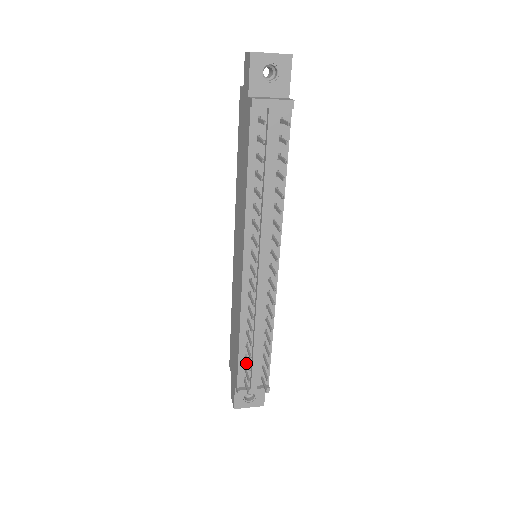
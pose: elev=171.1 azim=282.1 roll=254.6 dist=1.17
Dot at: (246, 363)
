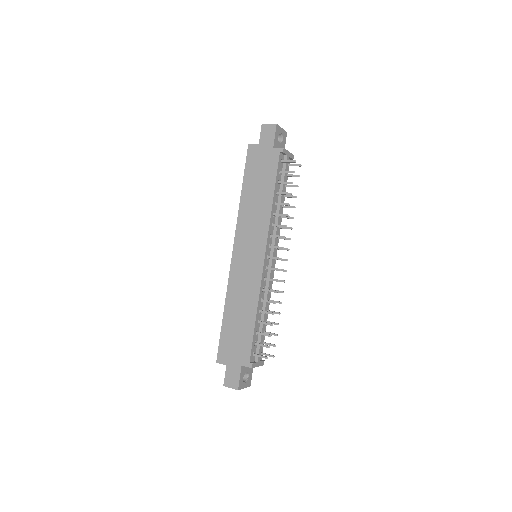
Dot at: (256, 339)
